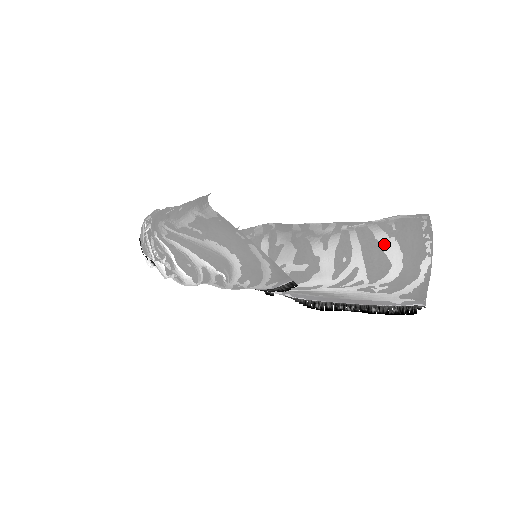
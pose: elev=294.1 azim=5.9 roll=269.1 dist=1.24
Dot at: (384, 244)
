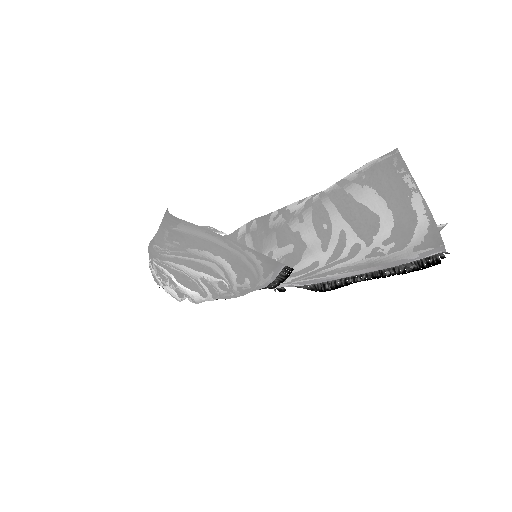
Dot at: (359, 196)
